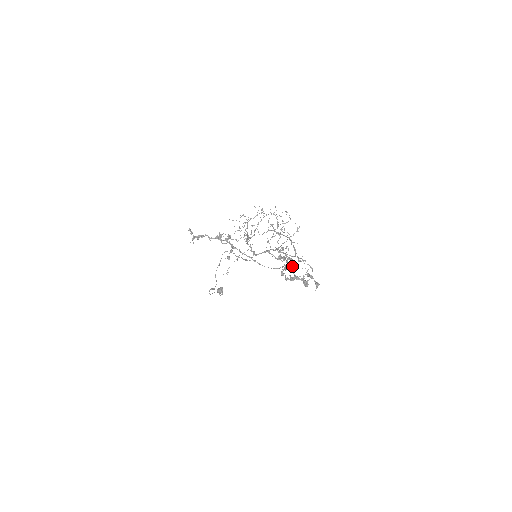
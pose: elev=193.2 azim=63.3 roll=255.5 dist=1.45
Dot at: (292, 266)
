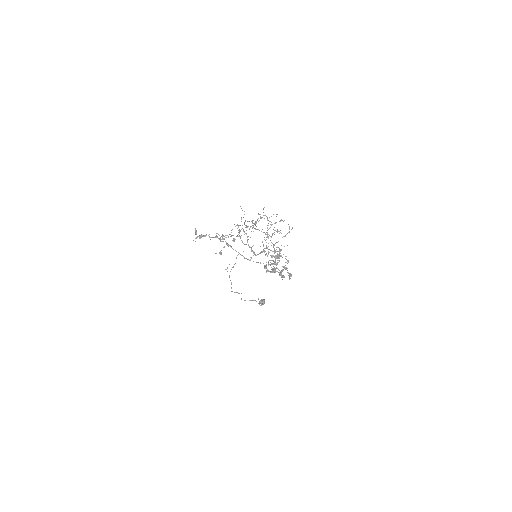
Dot at: occluded
